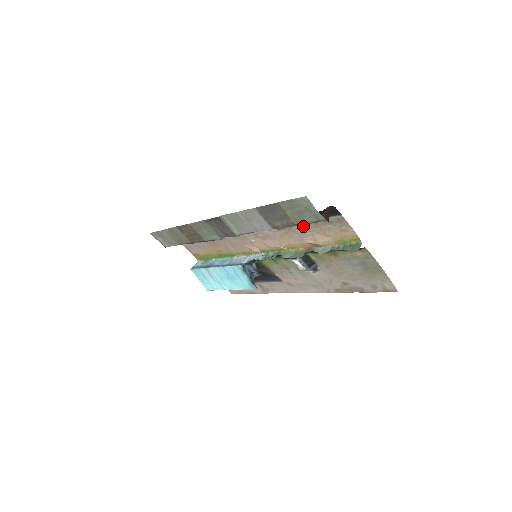
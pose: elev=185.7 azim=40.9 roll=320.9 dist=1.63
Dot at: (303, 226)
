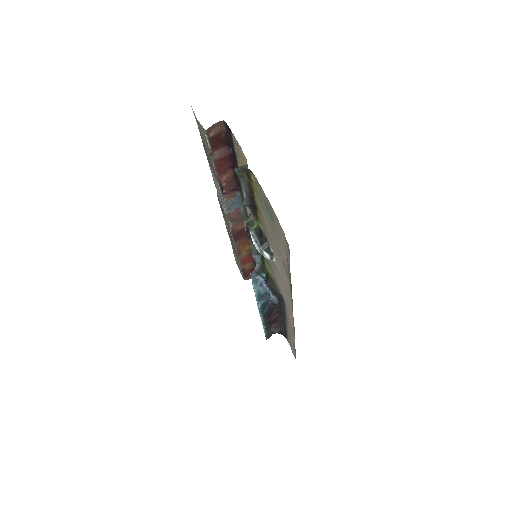
Dot at: occluded
